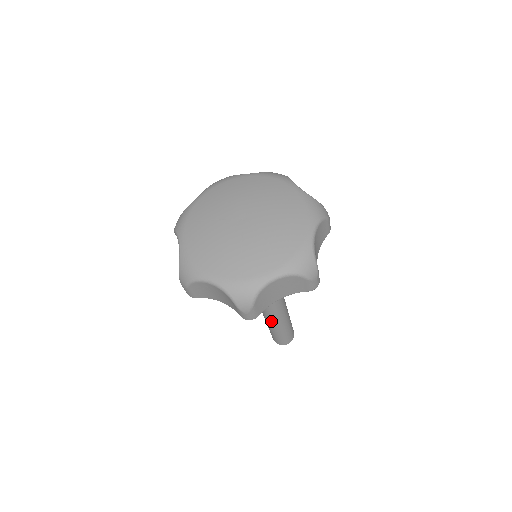
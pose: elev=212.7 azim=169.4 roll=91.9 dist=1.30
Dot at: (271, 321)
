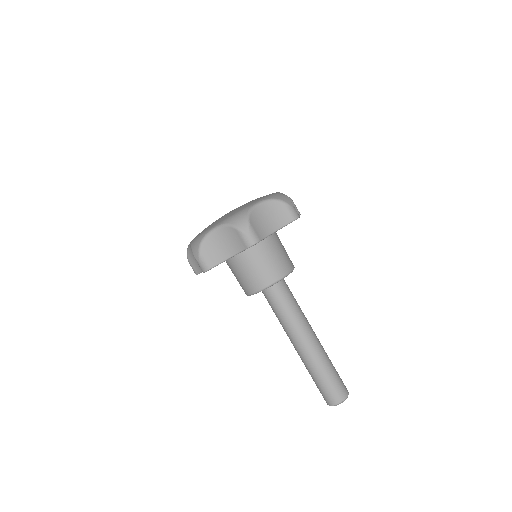
Dot at: (306, 349)
